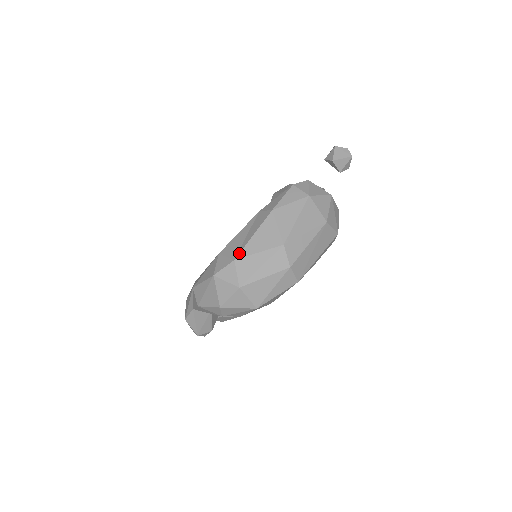
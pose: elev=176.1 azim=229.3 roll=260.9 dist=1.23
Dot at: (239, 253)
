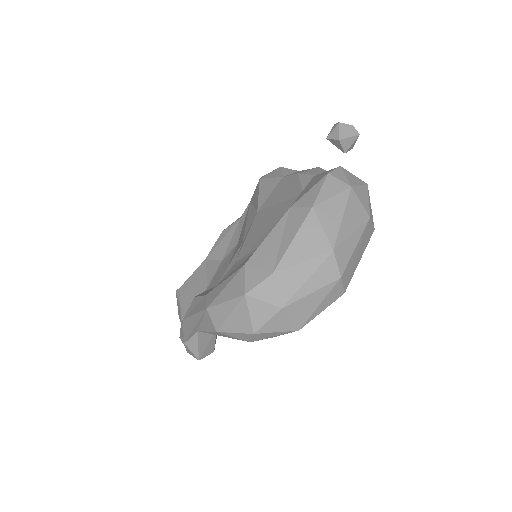
Dot at: (278, 264)
